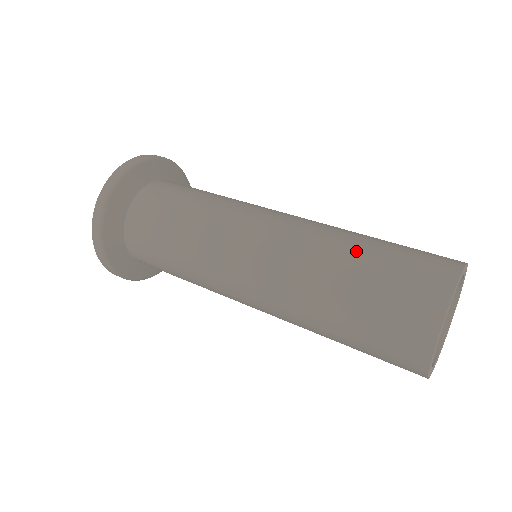
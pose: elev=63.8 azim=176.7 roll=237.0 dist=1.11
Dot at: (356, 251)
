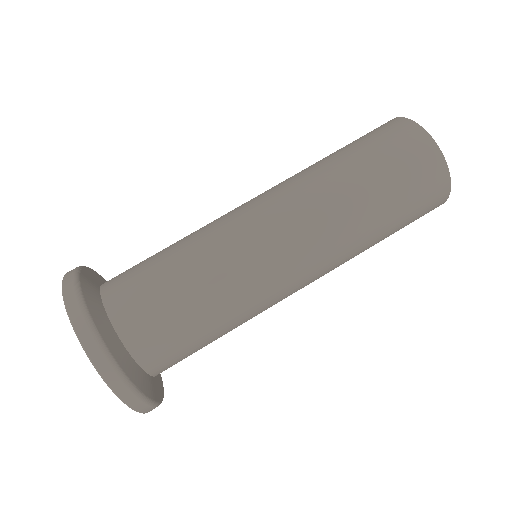
Dot at: (354, 175)
